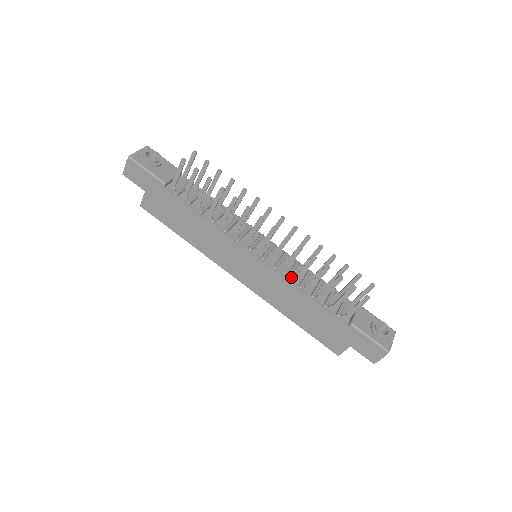
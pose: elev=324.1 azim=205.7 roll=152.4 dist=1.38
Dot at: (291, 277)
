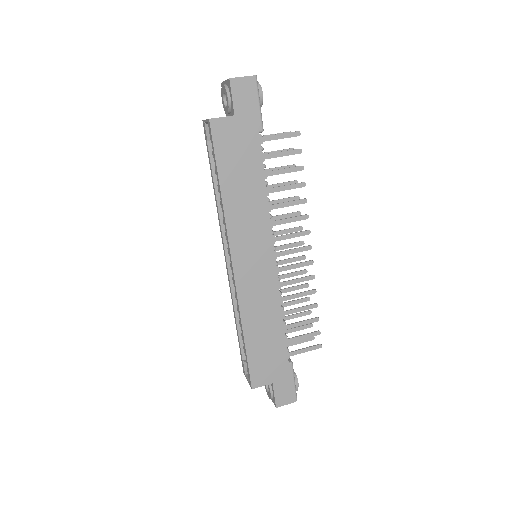
Dot at: occluded
